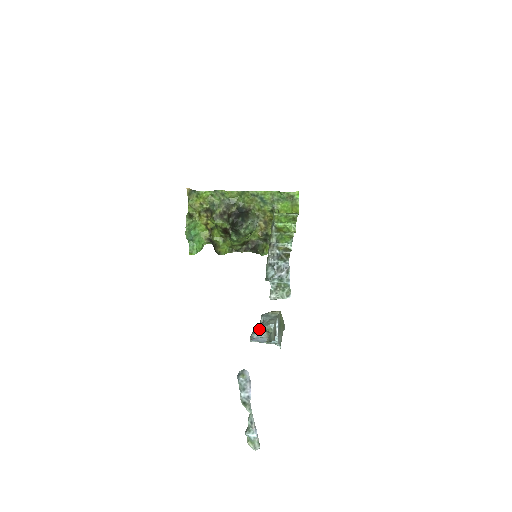
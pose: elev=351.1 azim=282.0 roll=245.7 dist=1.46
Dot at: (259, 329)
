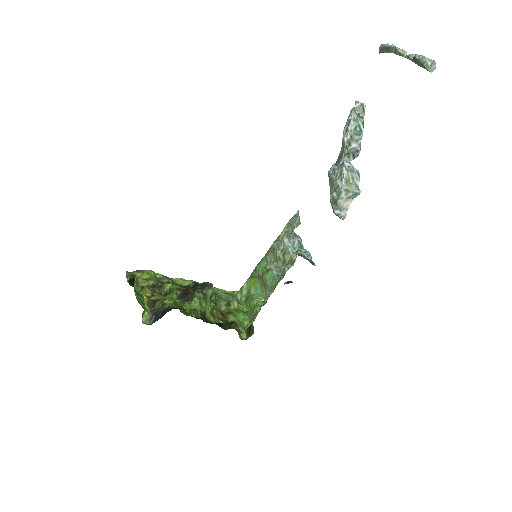
Dot at: occluded
